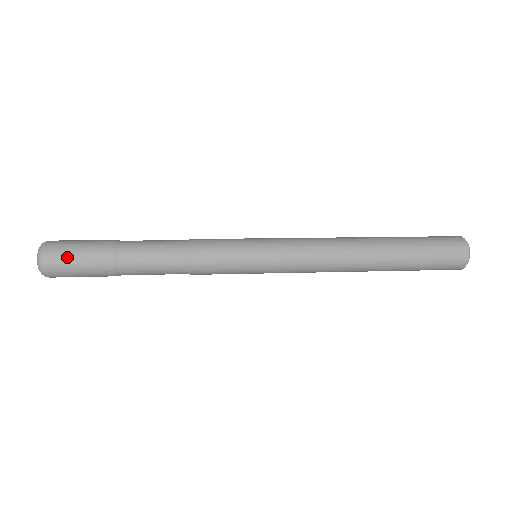
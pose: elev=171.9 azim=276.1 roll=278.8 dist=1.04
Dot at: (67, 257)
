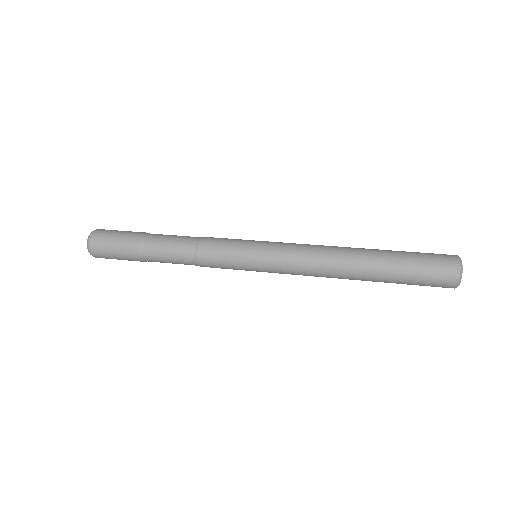
Dot at: (107, 251)
